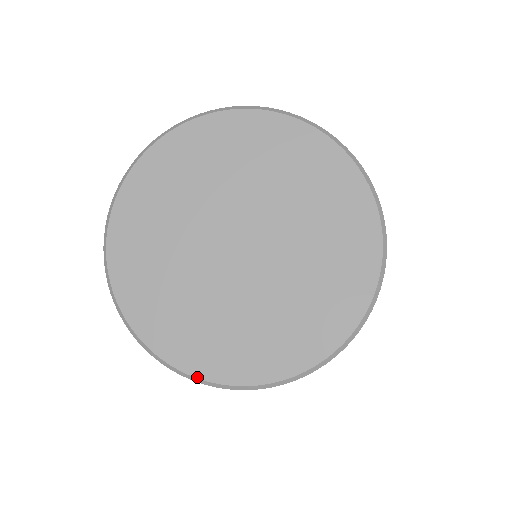
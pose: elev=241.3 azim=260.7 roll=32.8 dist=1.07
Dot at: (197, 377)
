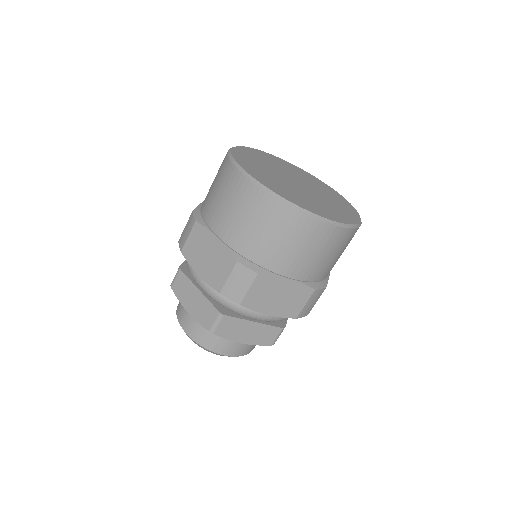
Dot at: (256, 179)
